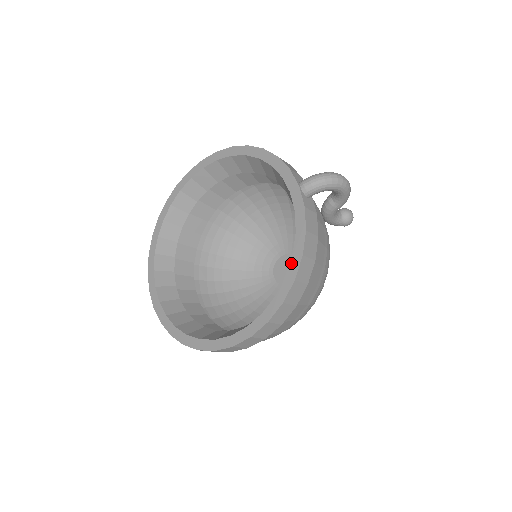
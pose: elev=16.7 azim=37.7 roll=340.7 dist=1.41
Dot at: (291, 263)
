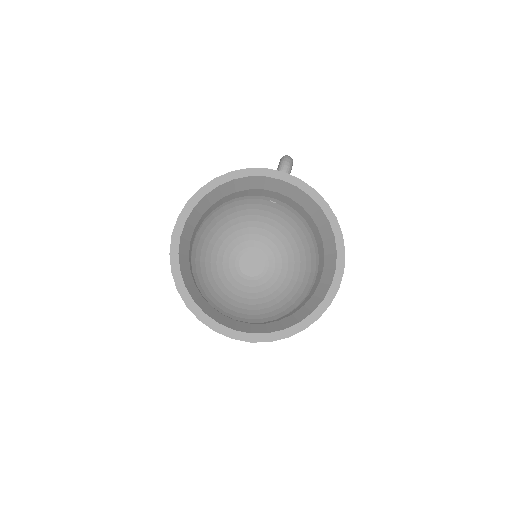
Dot at: (325, 213)
